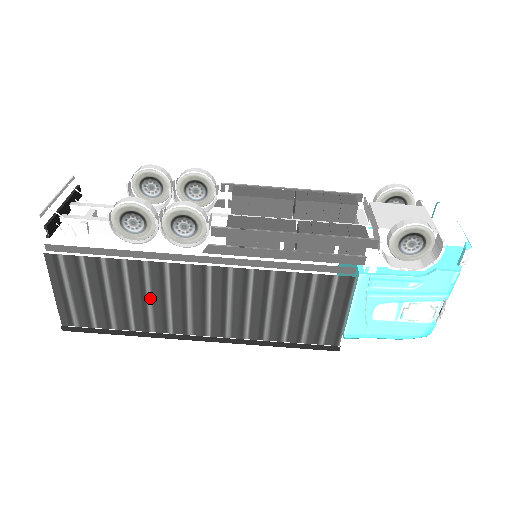
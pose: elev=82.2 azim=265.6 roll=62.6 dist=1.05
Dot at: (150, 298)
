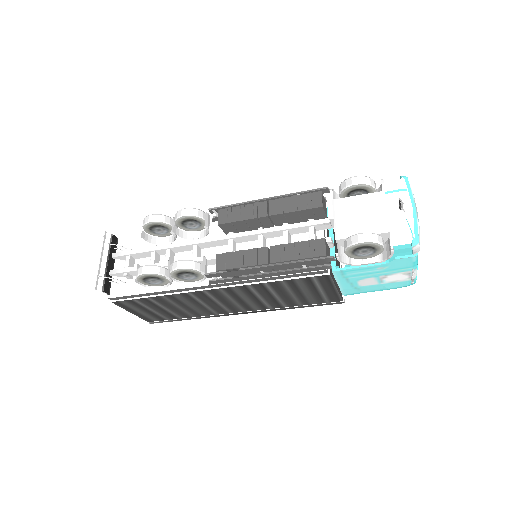
Dot at: (192, 305)
